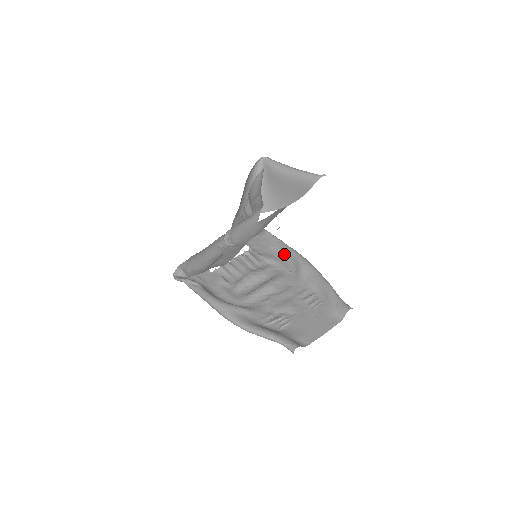
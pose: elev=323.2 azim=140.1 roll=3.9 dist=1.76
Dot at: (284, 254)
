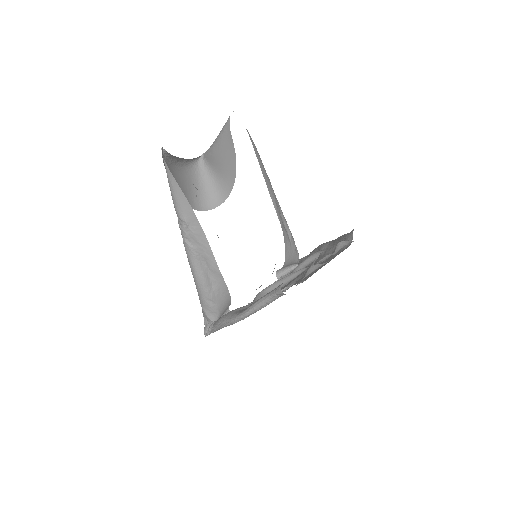
Dot at: occluded
